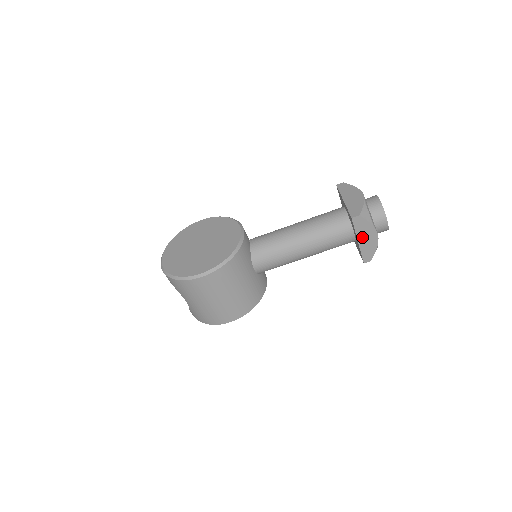
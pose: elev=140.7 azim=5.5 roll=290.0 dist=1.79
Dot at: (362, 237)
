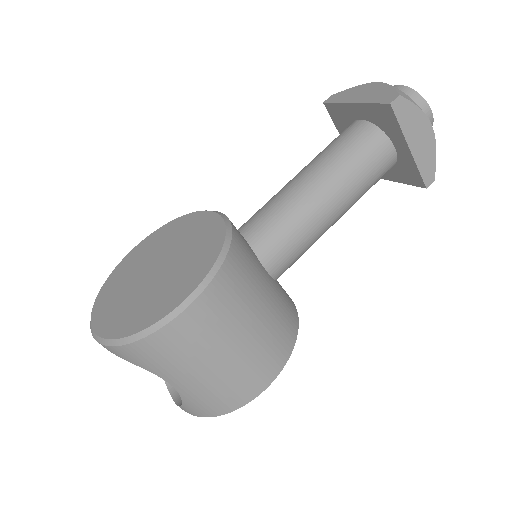
Dot at: (413, 138)
